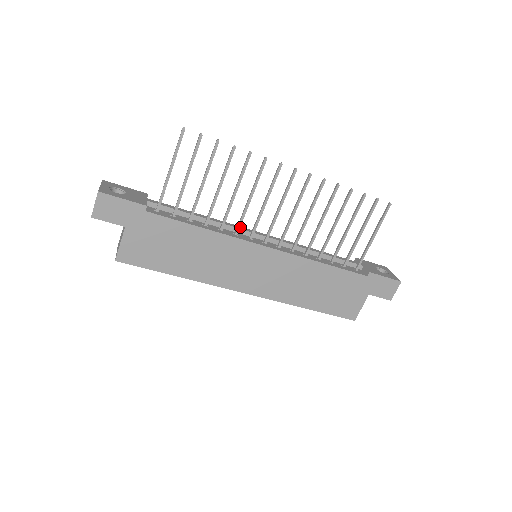
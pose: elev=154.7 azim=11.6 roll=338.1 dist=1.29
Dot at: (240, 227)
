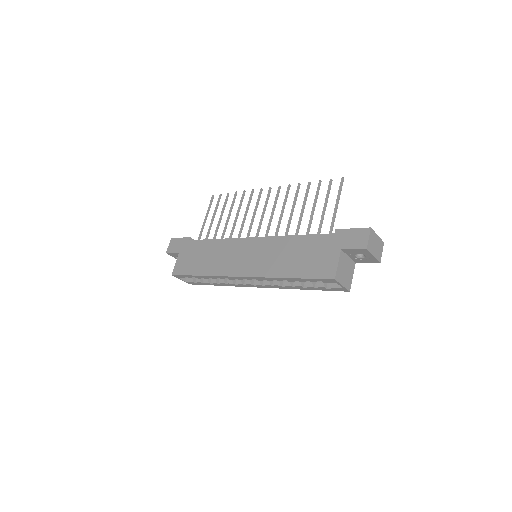
Dot at: occluded
